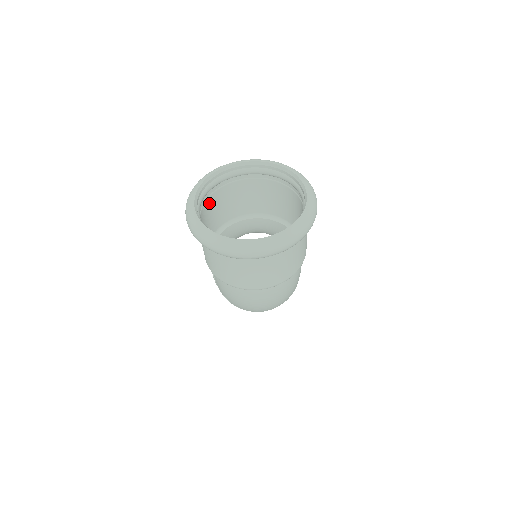
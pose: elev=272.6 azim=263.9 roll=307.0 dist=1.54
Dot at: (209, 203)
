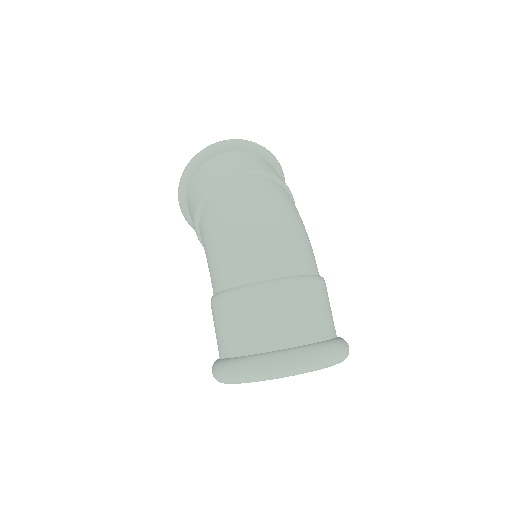
Dot at: occluded
